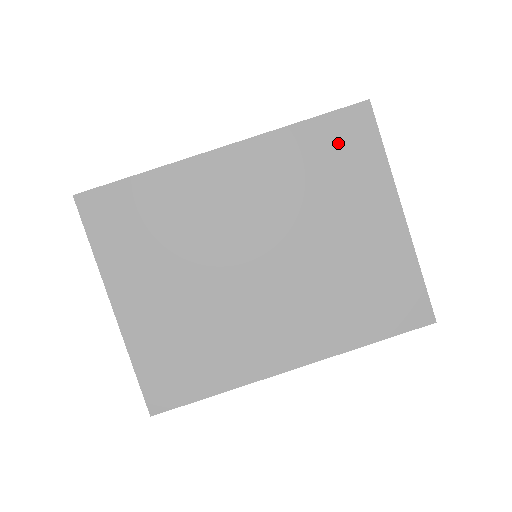
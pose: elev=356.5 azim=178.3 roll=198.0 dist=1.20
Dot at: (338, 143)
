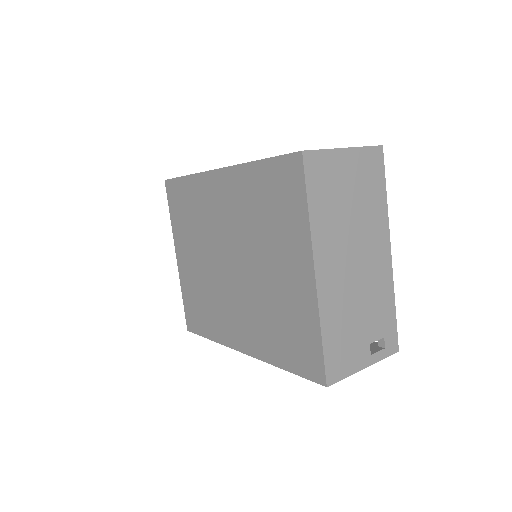
Dot at: (277, 188)
